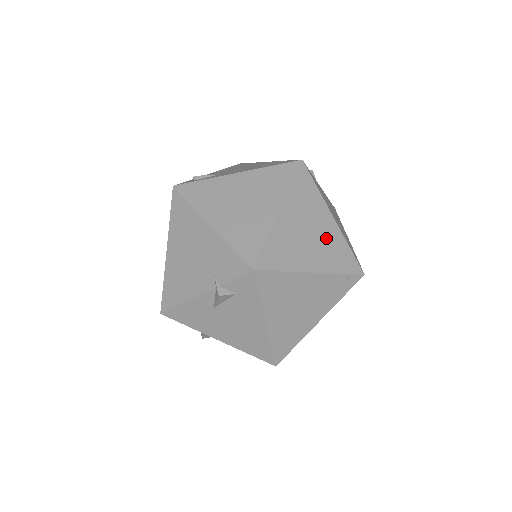
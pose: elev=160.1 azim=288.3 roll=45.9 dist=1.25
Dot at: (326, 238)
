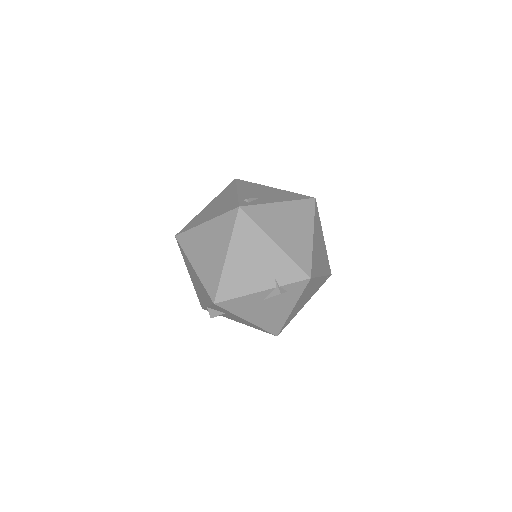
Dot at: (323, 252)
